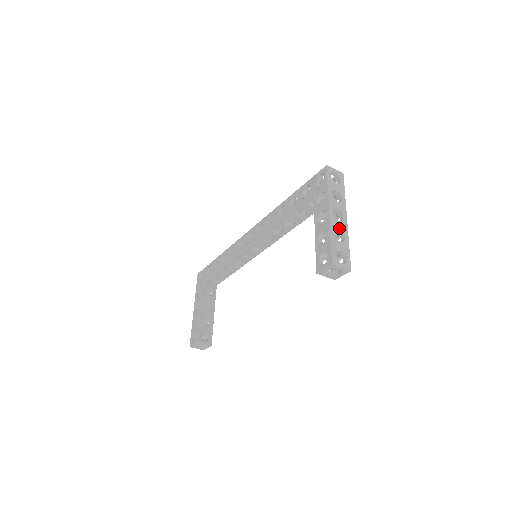
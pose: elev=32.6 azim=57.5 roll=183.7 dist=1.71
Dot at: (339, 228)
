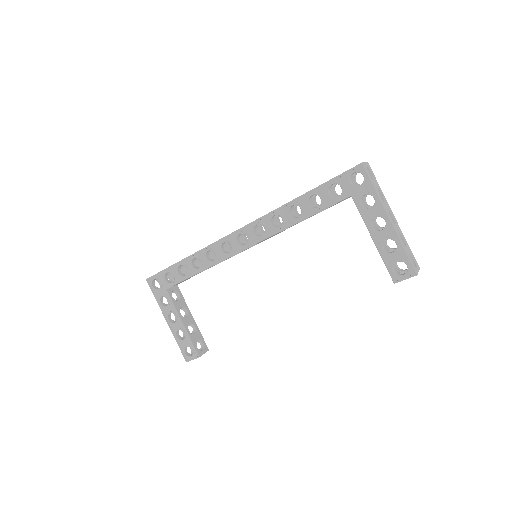
Dot at: (399, 232)
